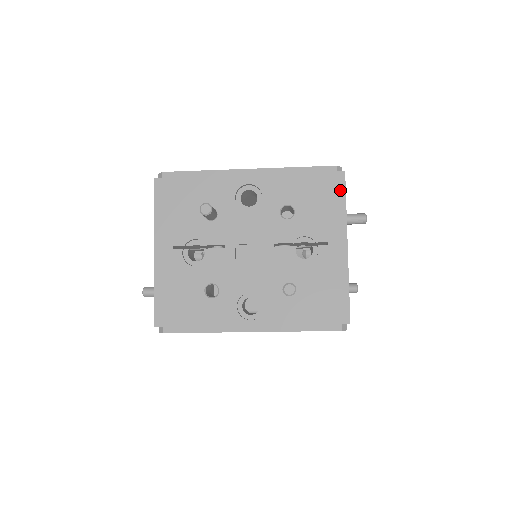
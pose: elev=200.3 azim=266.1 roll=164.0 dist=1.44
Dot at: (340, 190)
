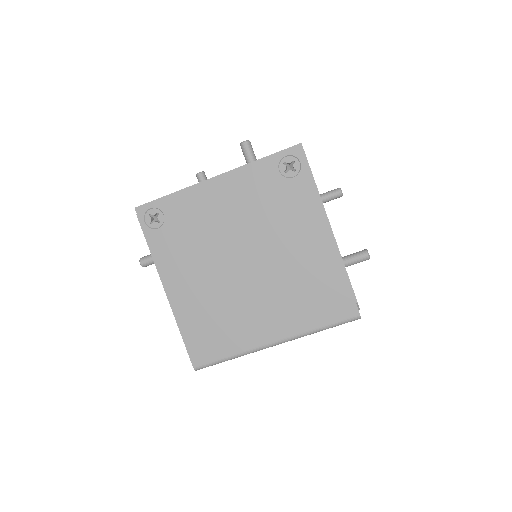
Dot at: occluded
